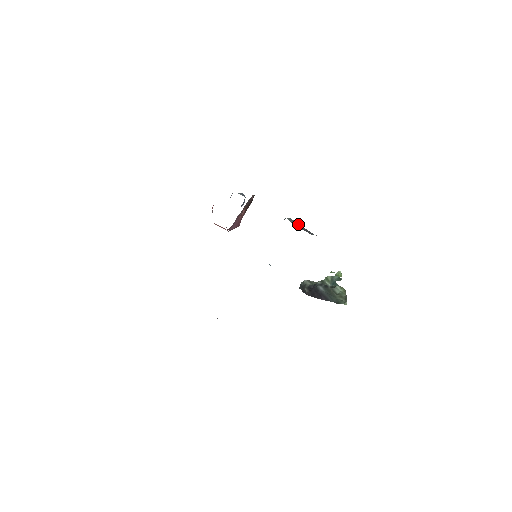
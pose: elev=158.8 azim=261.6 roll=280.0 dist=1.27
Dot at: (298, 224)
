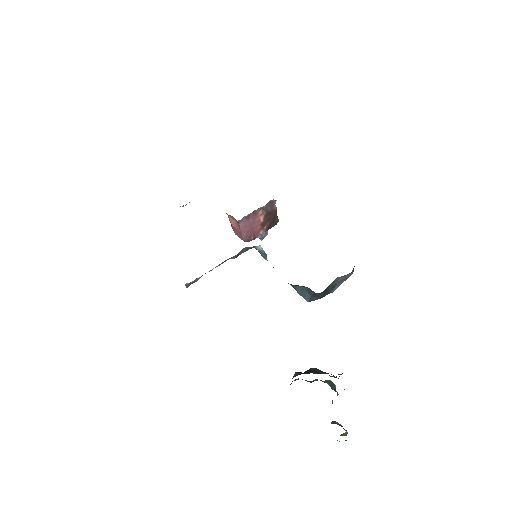
Dot at: occluded
